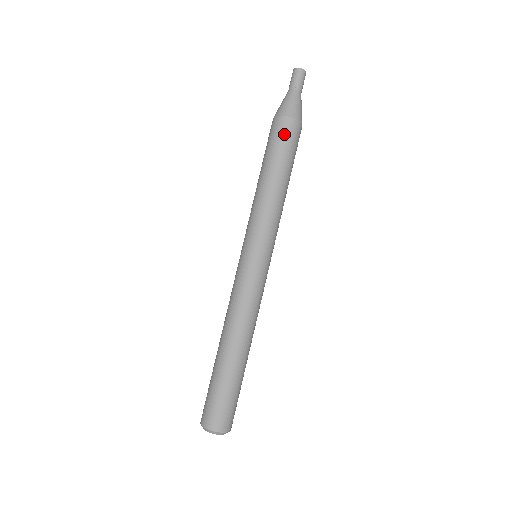
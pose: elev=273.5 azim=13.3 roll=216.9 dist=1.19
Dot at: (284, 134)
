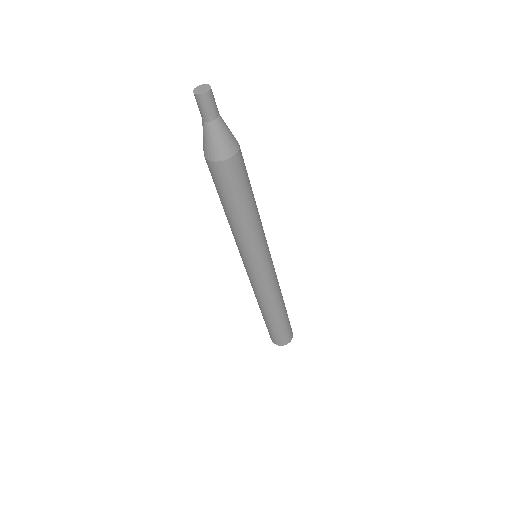
Dot at: (229, 178)
